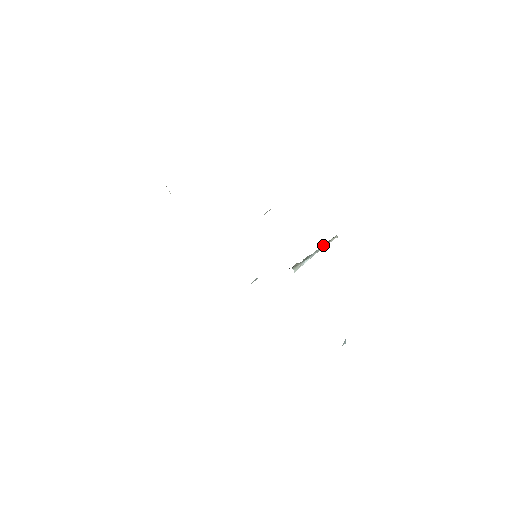
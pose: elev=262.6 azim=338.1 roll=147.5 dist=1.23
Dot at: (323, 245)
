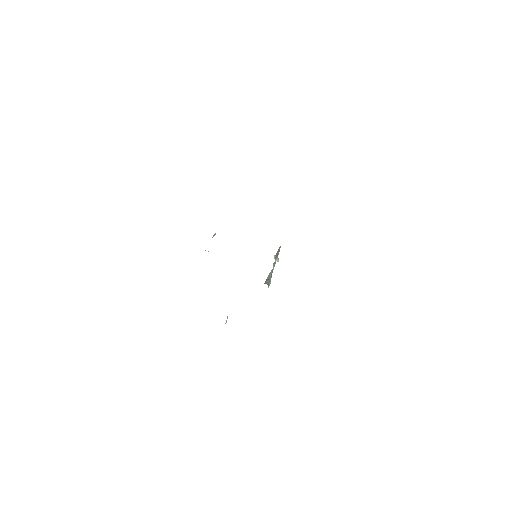
Dot at: (276, 256)
